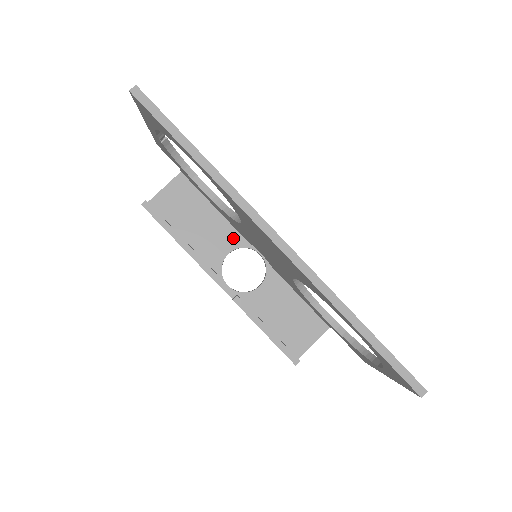
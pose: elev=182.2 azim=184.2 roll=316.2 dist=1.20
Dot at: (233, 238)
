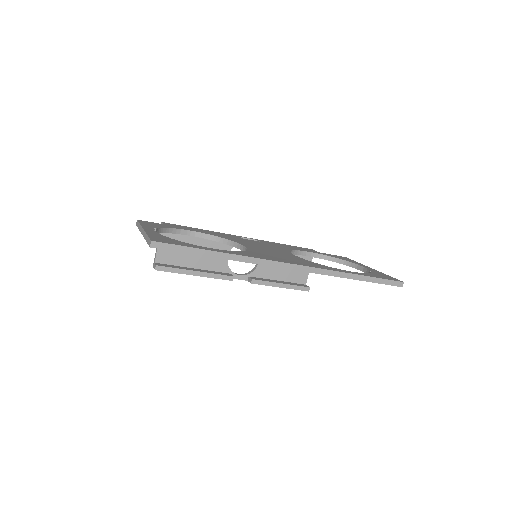
Dot at: (224, 245)
